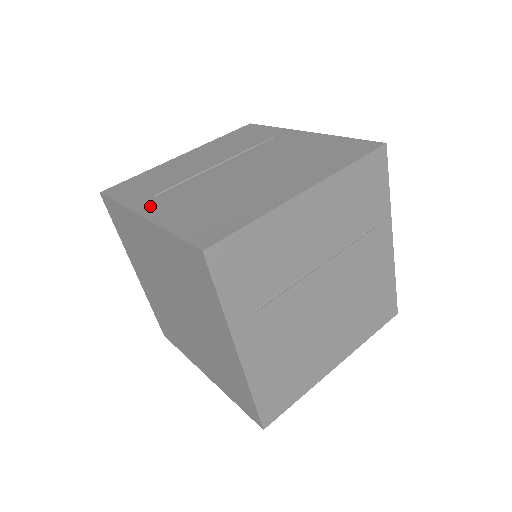
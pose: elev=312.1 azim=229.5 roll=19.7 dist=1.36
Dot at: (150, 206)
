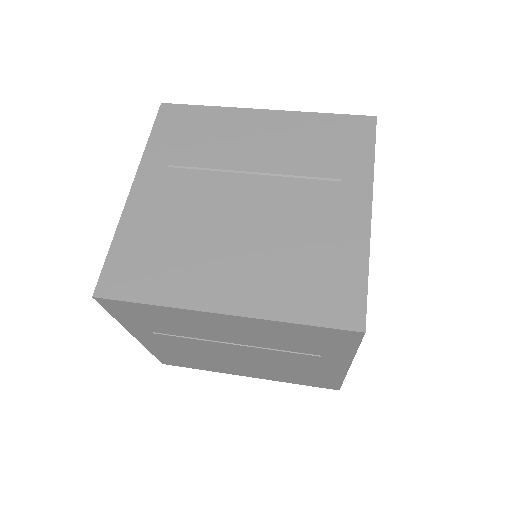
Dot at: (149, 180)
